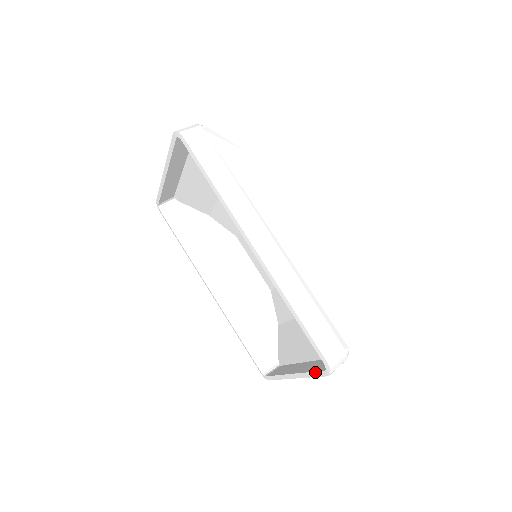
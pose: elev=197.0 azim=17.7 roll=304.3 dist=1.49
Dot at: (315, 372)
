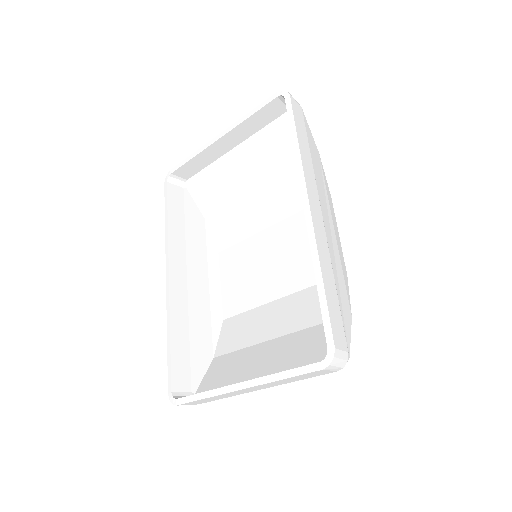
Dot at: (298, 368)
